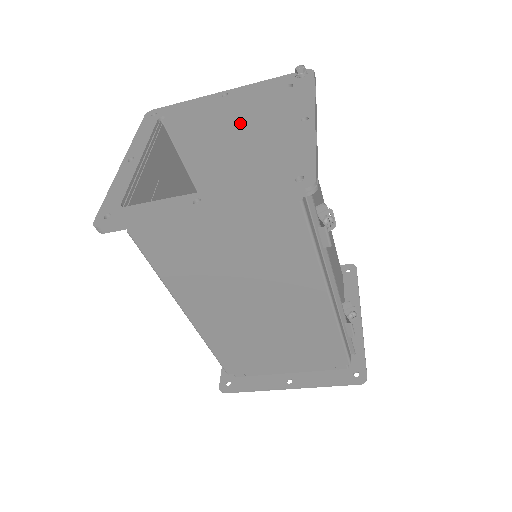
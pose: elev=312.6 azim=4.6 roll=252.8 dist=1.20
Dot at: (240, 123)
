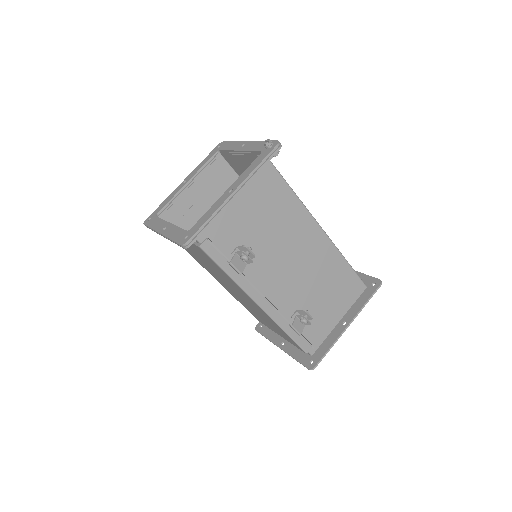
Dot at: occluded
